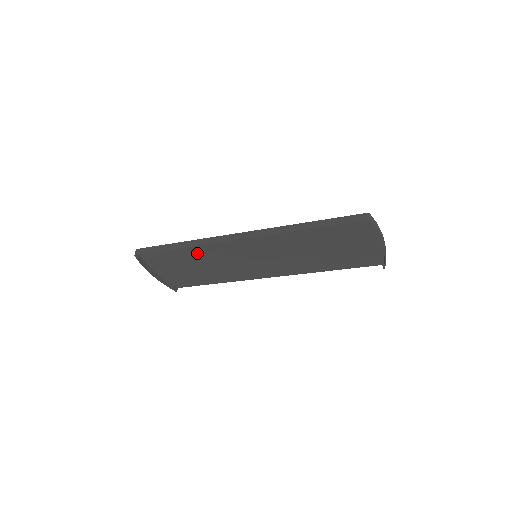
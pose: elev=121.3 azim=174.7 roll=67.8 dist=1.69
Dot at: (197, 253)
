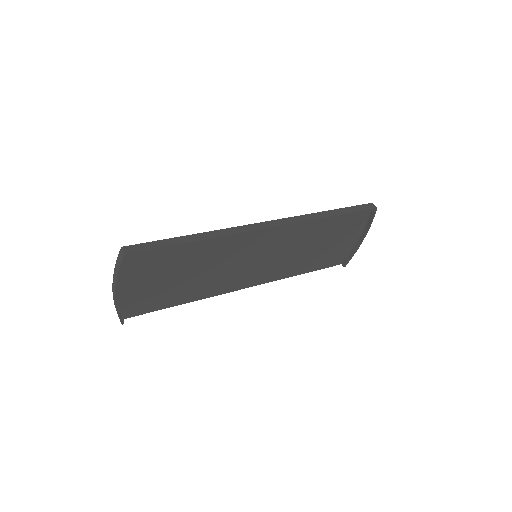
Dot at: (201, 252)
